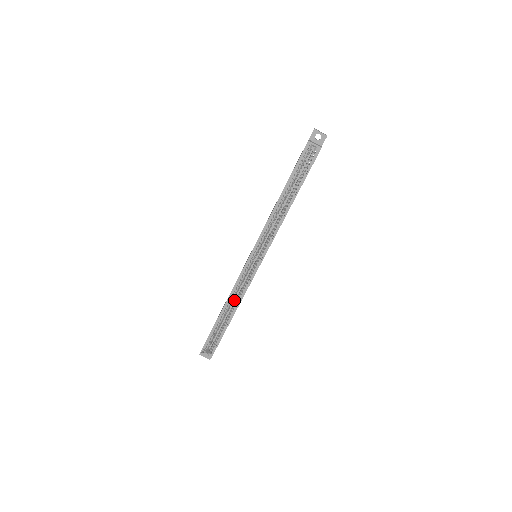
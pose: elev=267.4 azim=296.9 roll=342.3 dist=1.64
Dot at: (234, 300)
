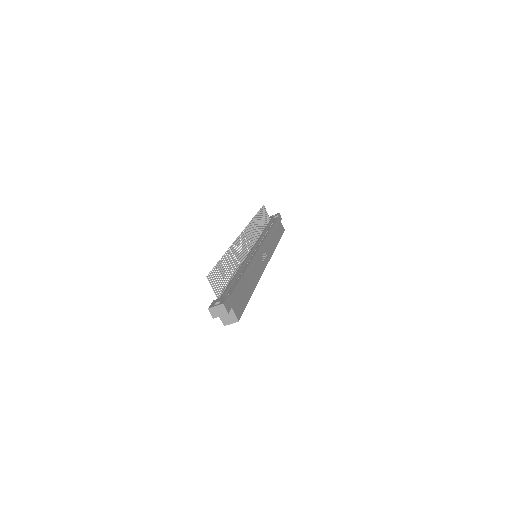
Dot at: occluded
